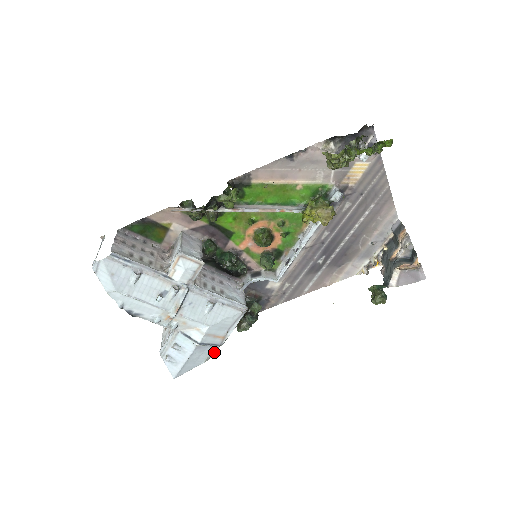
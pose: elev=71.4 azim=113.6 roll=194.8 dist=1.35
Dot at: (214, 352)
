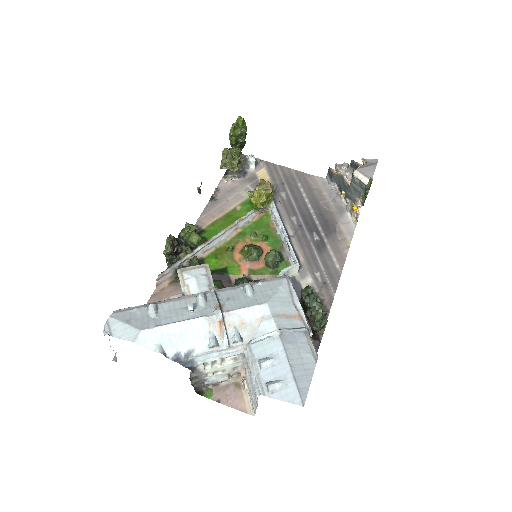
Dot at: (312, 344)
